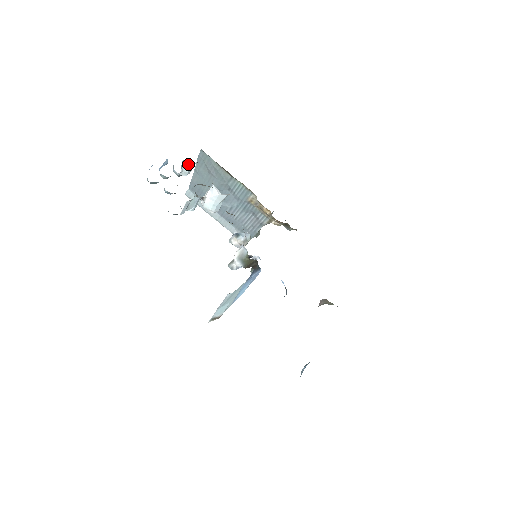
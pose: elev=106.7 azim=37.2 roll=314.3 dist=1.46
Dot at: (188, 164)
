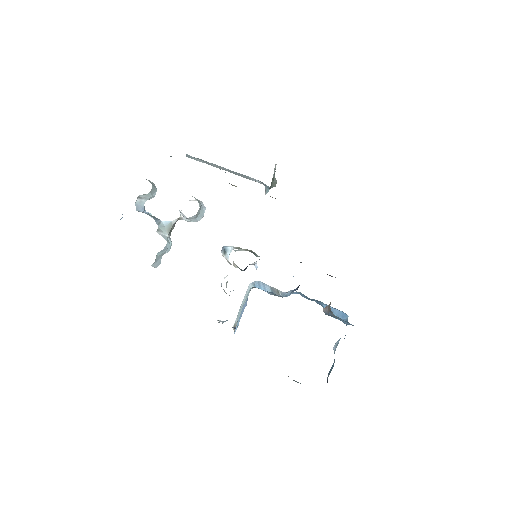
Dot at: (145, 195)
